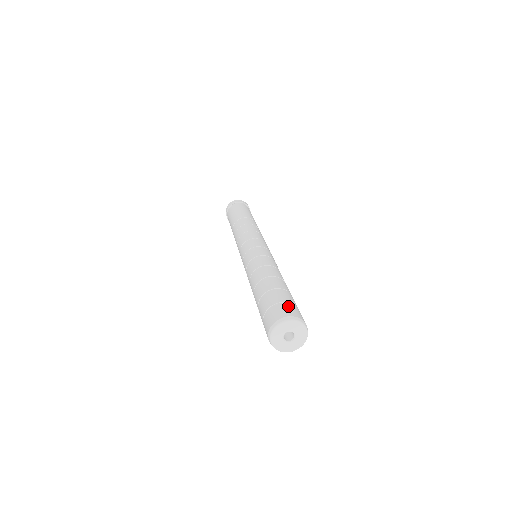
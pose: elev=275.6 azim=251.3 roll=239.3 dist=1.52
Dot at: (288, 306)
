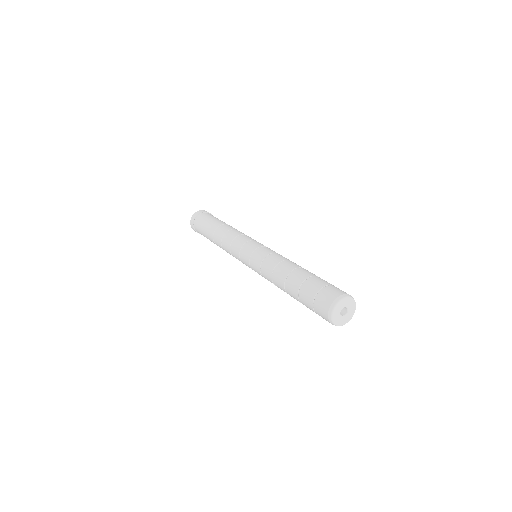
Dot at: (323, 294)
